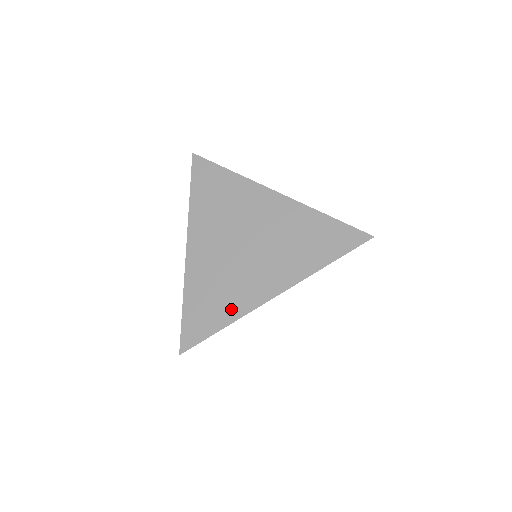
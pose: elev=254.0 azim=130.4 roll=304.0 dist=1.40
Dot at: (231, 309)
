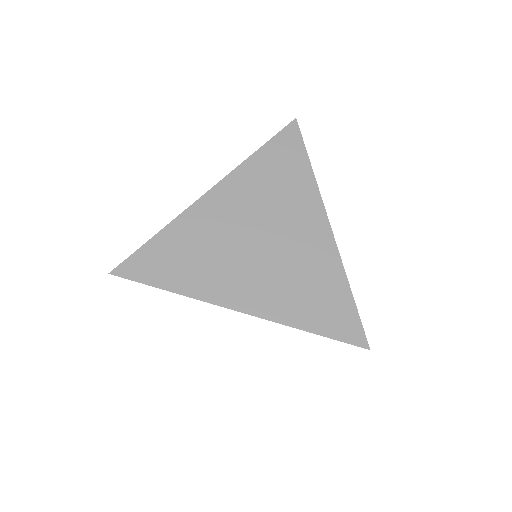
Dot at: (193, 282)
